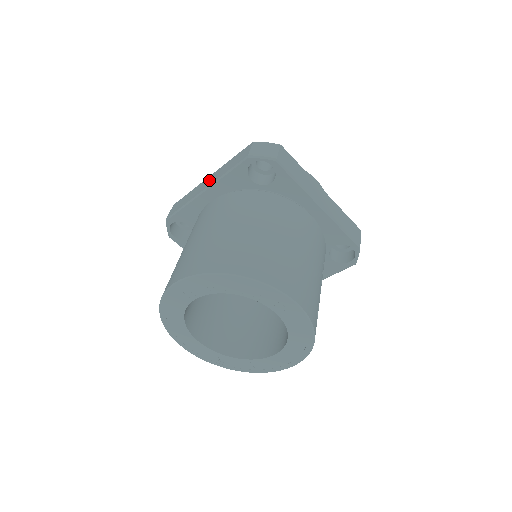
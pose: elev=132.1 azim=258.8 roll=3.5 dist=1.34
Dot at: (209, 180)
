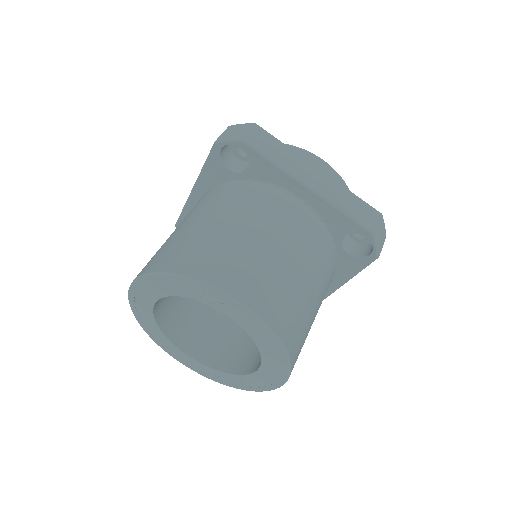
Dot at: occluded
